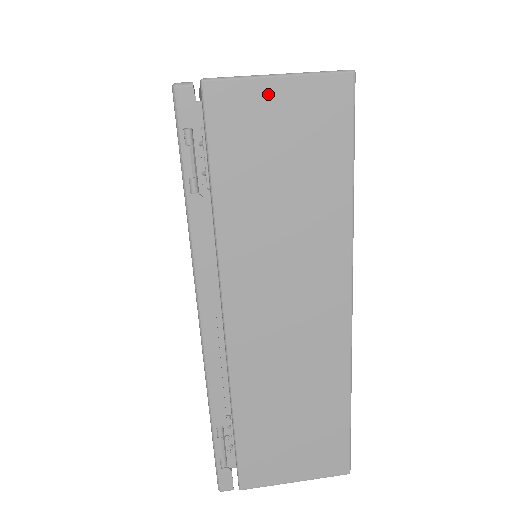
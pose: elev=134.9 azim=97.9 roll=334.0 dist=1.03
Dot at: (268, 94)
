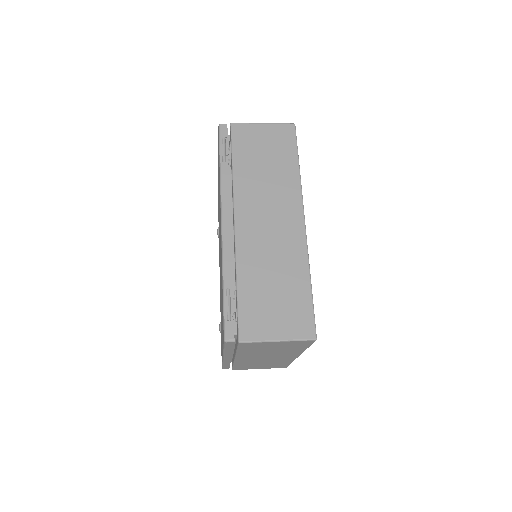
Dot at: (258, 129)
